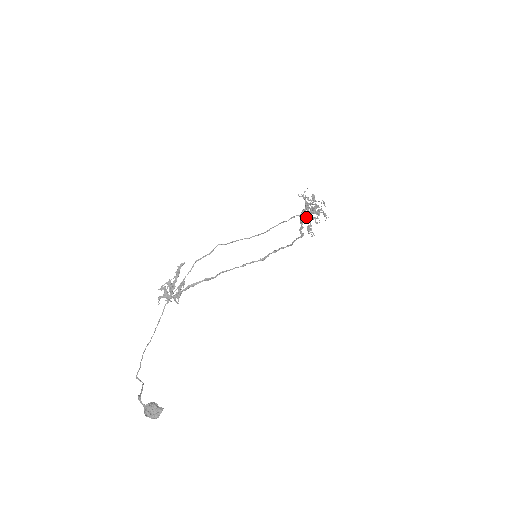
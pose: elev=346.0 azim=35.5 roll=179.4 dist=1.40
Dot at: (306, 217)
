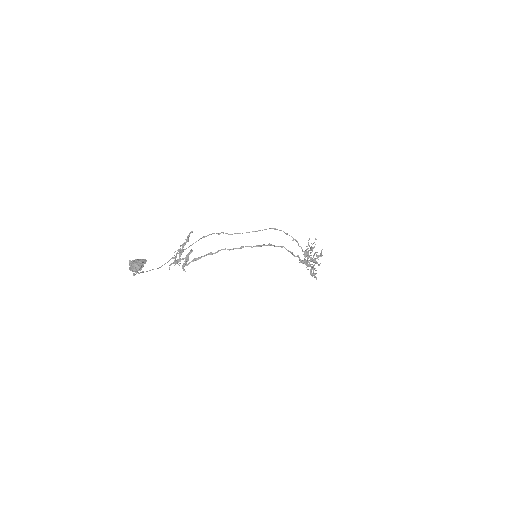
Dot at: (303, 251)
